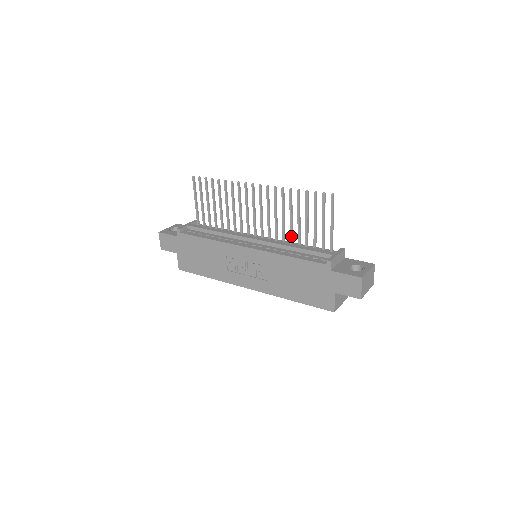
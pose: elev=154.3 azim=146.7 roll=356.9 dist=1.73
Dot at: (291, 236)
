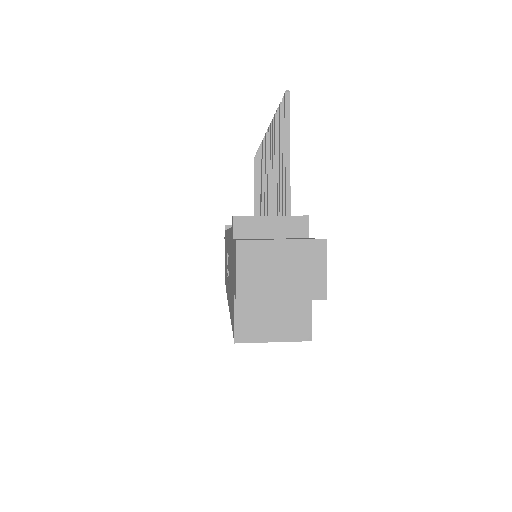
Dot at: (273, 208)
